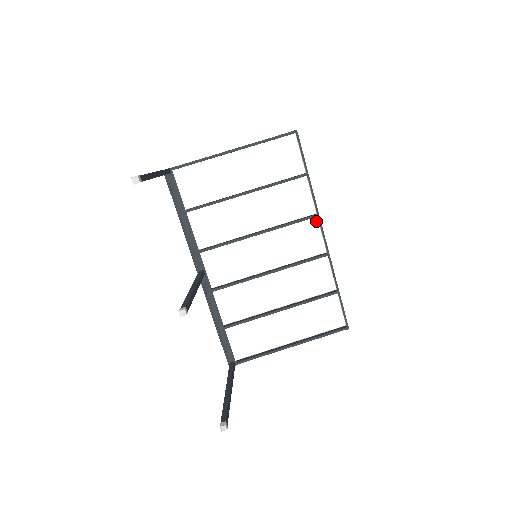
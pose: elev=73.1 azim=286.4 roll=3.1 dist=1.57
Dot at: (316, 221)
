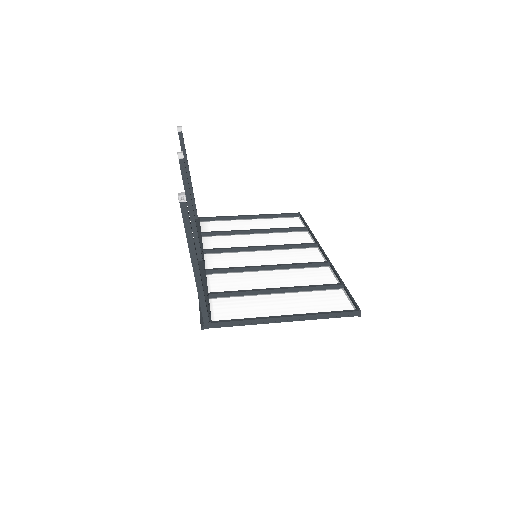
Dot at: (316, 249)
